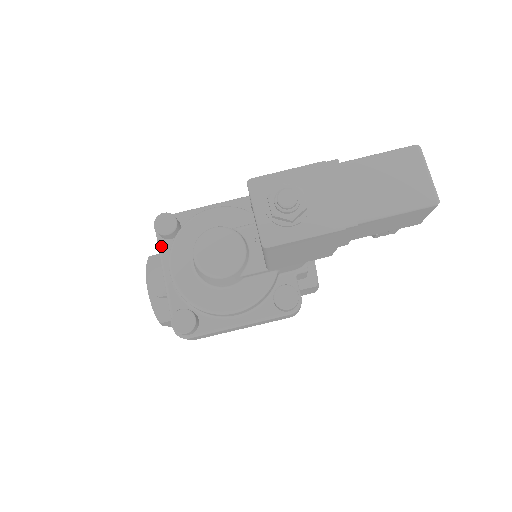
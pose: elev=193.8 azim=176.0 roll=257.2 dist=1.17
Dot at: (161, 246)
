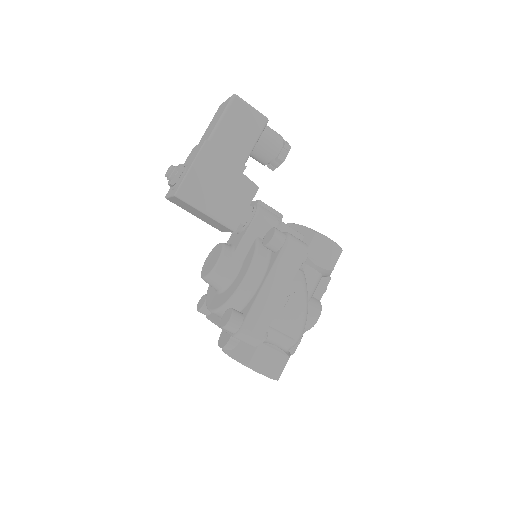
Dot at: (210, 318)
